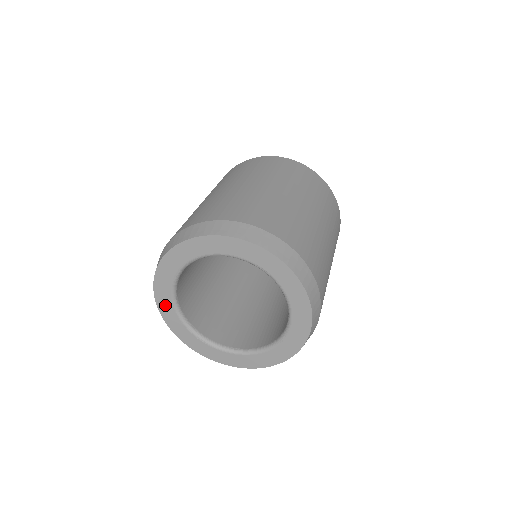
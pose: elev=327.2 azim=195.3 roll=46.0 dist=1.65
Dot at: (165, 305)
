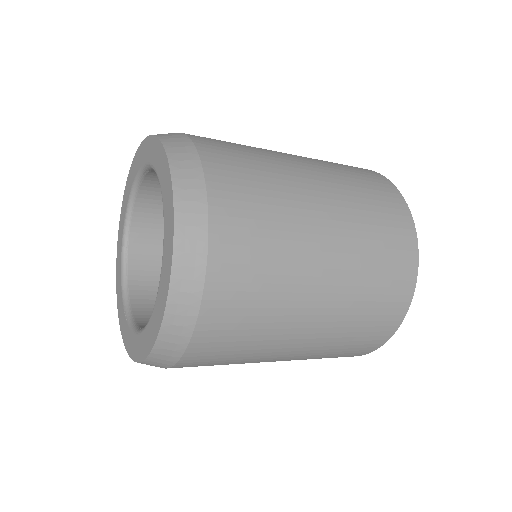
Dot at: (119, 266)
